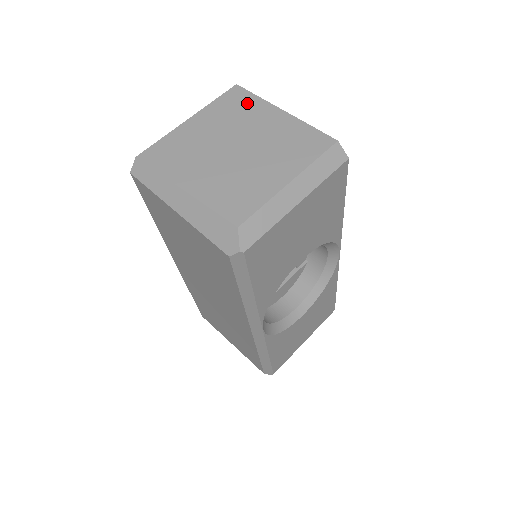
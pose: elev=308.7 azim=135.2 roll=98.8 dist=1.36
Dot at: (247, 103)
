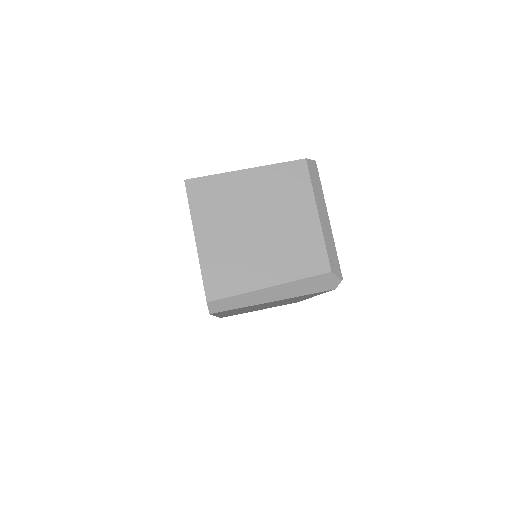
Dot at: (215, 188)
